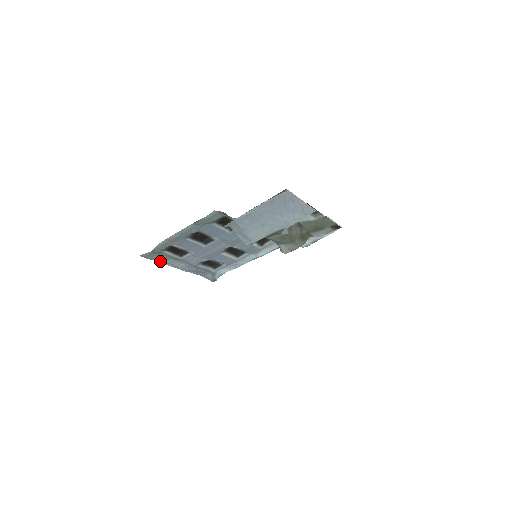
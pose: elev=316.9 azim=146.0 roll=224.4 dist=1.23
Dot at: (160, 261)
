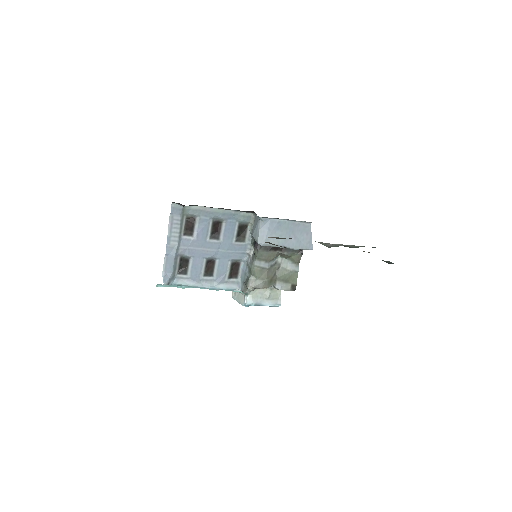
Dot at: (171, 223)
